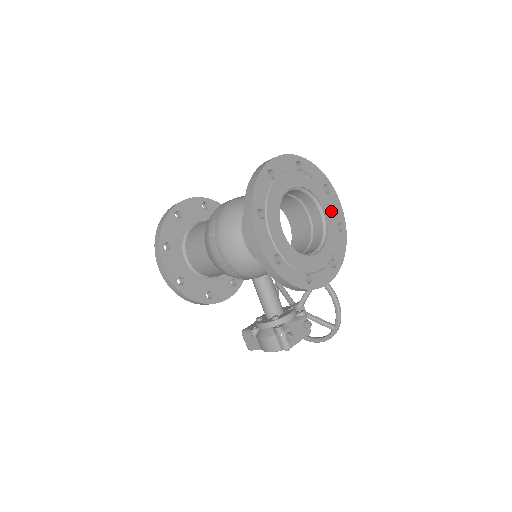
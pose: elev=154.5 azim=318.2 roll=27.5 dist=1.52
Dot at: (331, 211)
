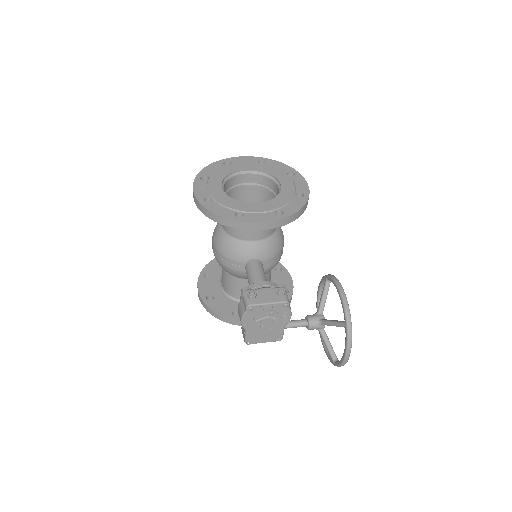
Dot at: (290, 185)
